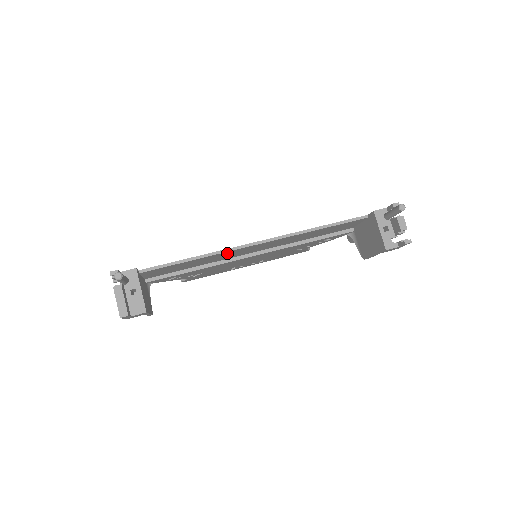
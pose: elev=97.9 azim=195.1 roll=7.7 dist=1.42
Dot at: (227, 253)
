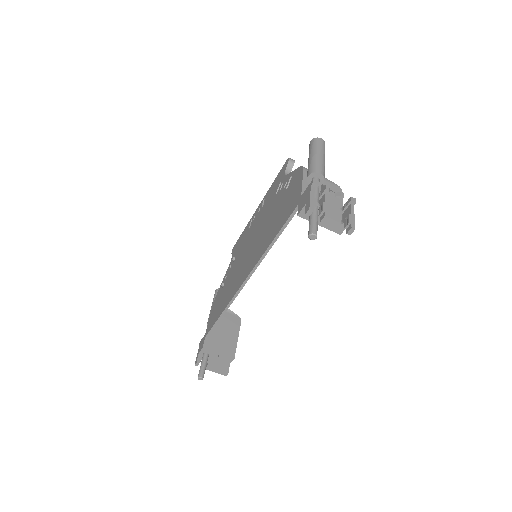
Dot at: occluded
